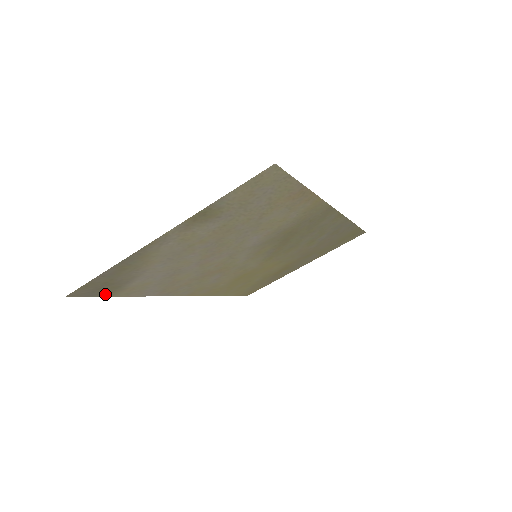
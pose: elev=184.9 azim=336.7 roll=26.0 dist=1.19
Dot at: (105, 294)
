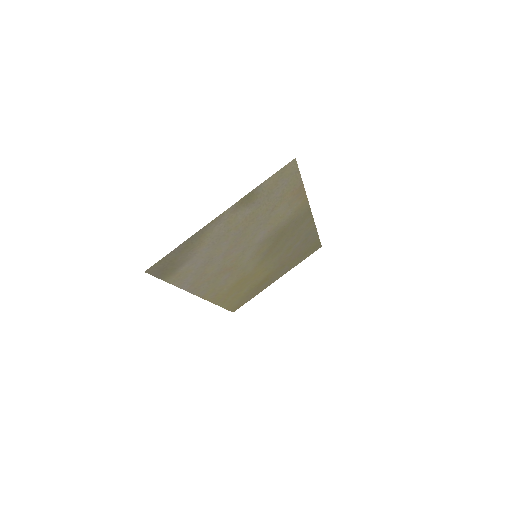
Dot at: (163, 277)
